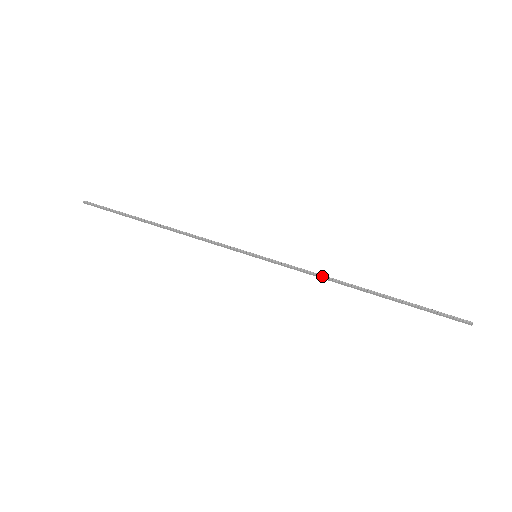
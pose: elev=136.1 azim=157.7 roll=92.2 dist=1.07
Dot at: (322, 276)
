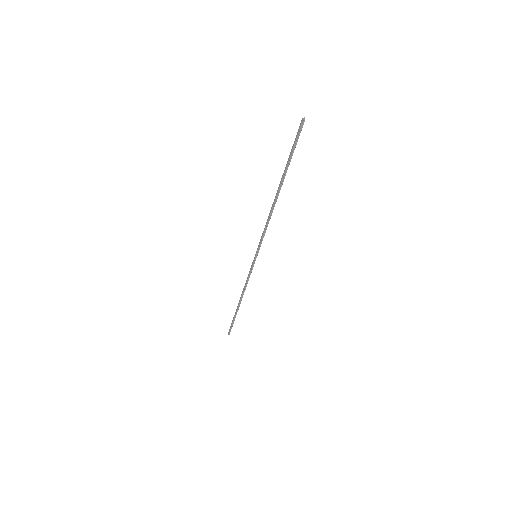
Dot at: (268, 218)
